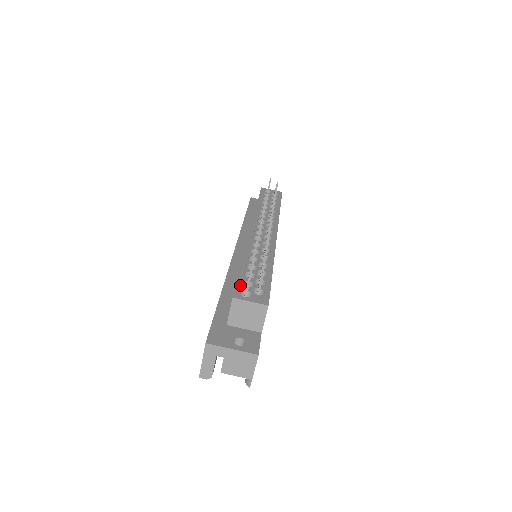
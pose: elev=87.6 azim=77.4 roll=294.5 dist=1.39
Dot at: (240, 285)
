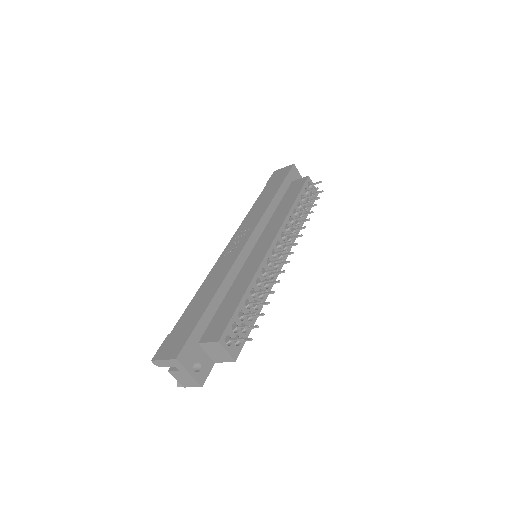
Dot at: (230, 327)
